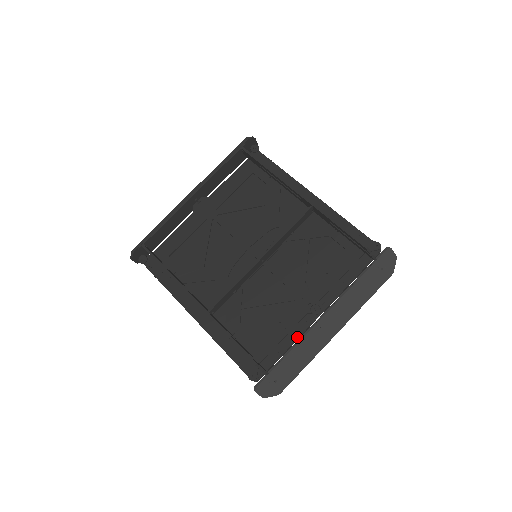
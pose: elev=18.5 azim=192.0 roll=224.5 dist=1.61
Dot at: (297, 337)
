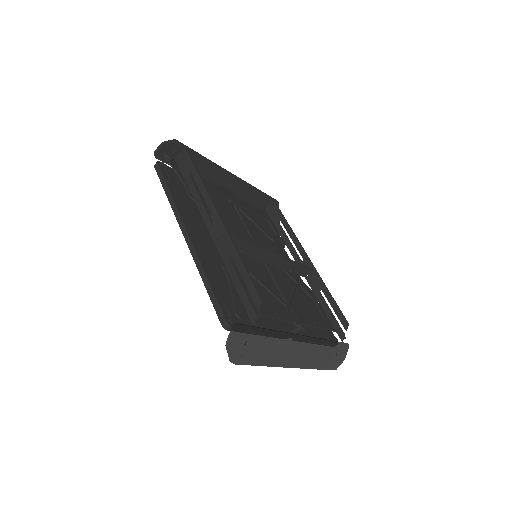
Dot at: occluded
